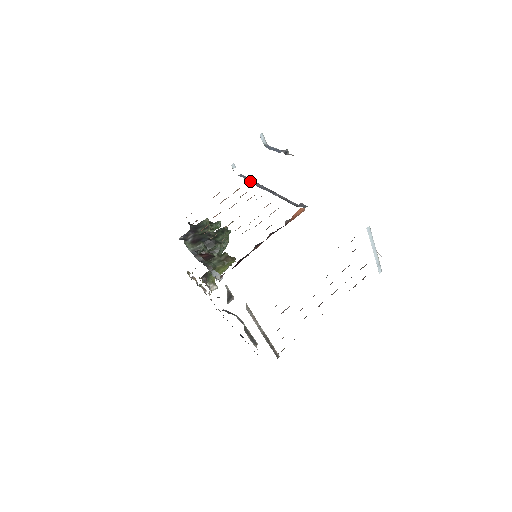
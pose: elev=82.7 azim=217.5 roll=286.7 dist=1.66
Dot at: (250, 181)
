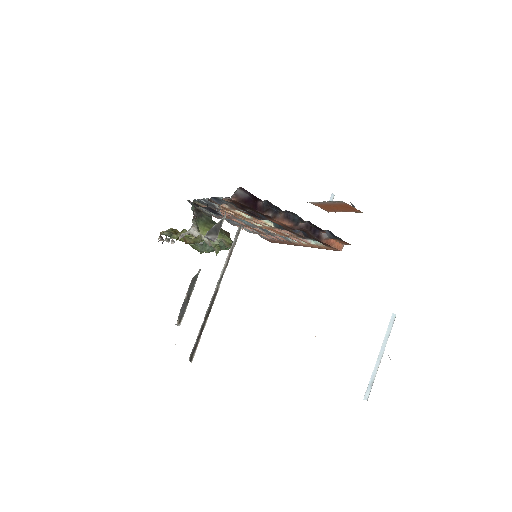
Dot at: occluded
